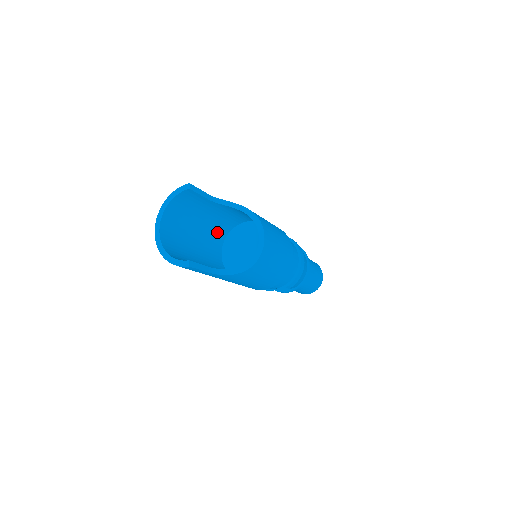
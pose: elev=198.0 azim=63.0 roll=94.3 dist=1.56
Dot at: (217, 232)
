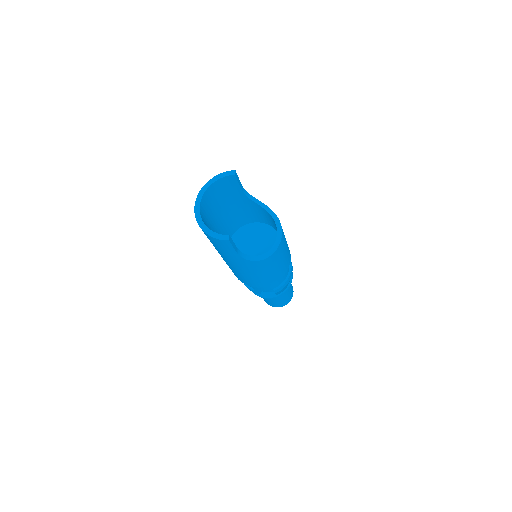
Dot at: (230, 226)
